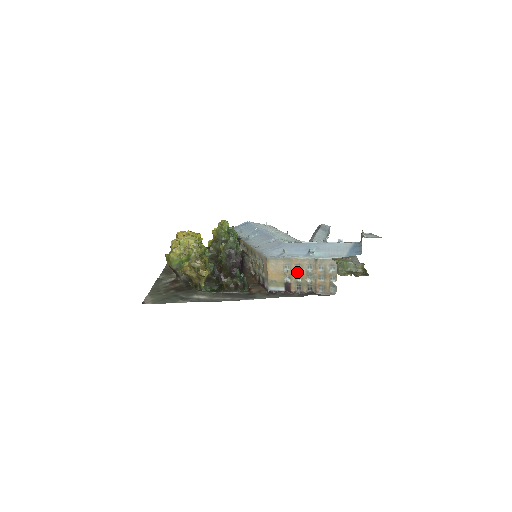
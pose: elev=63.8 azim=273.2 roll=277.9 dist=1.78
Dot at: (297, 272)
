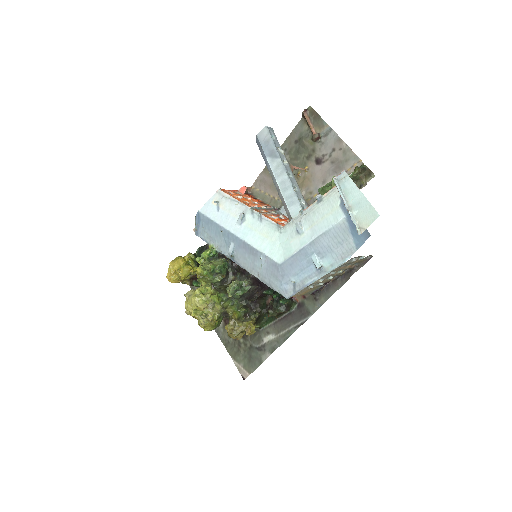
Dot at: (323, 280)
